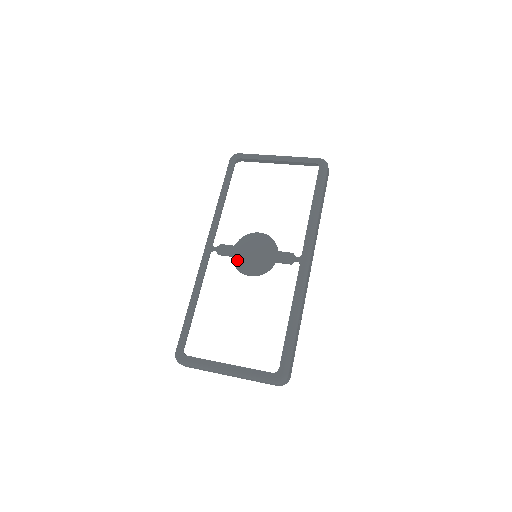
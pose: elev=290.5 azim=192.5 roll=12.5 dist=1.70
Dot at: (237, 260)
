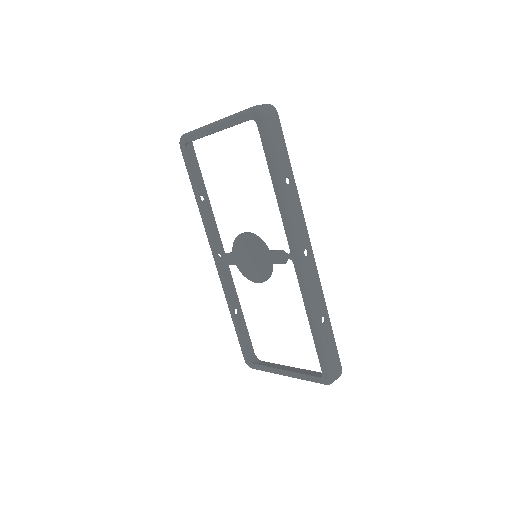
Dot at: (241, 268)
